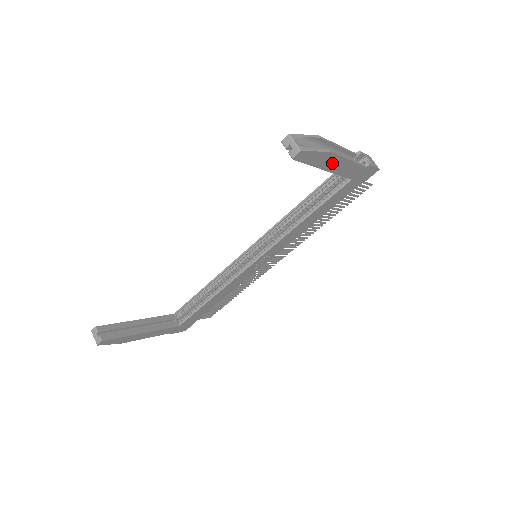
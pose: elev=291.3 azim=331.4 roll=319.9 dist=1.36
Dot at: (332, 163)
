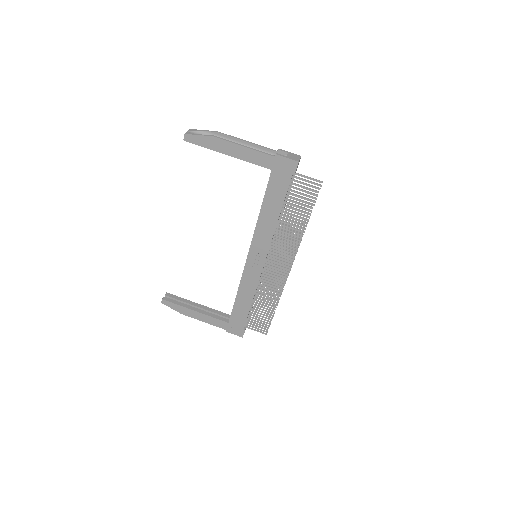
Dot at: (227, 148)
